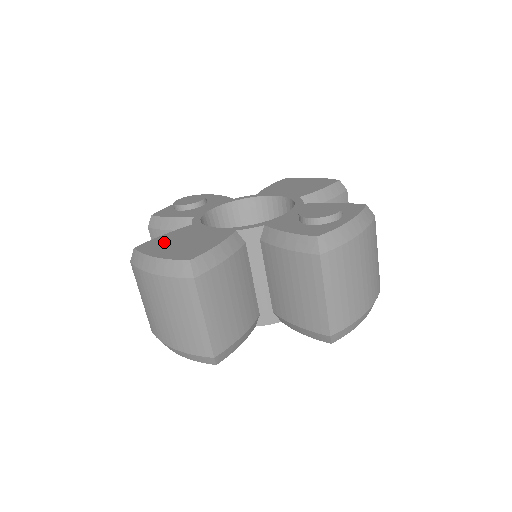
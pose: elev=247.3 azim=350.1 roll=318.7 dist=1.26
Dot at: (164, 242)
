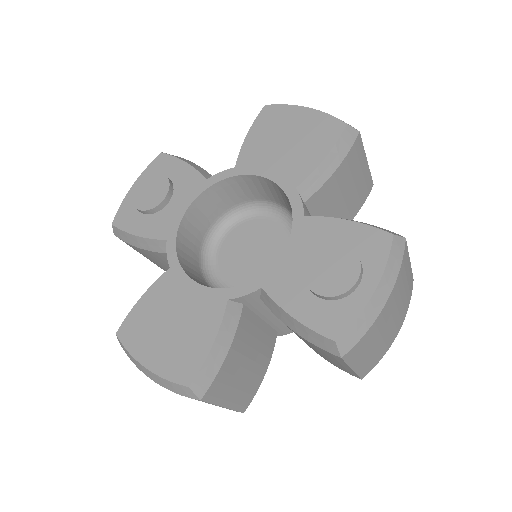
Dot at: (147, 323)
